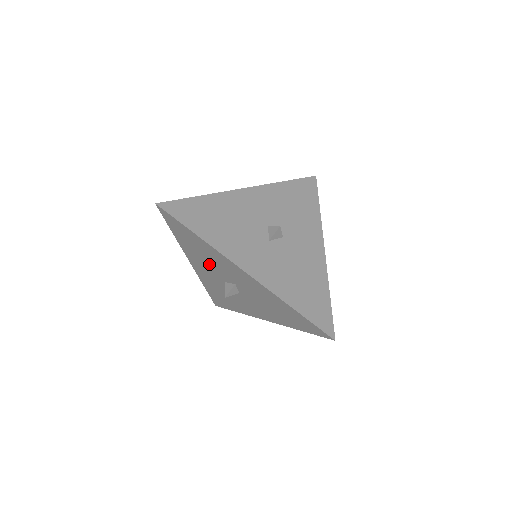
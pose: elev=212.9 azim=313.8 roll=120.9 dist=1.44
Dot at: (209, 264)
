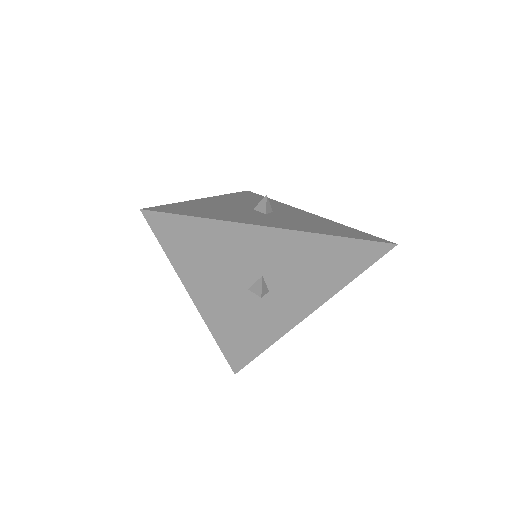
Dot at: (223, 271)
